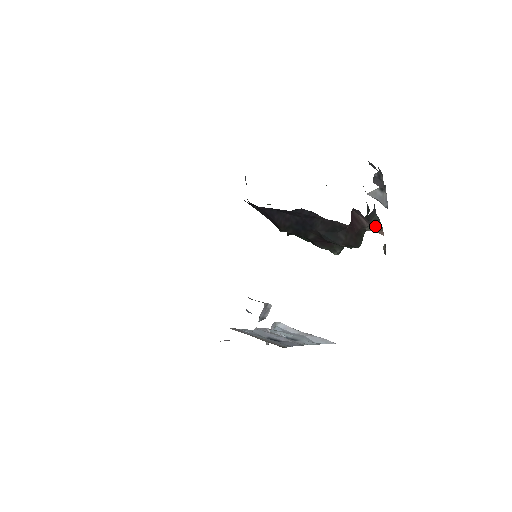
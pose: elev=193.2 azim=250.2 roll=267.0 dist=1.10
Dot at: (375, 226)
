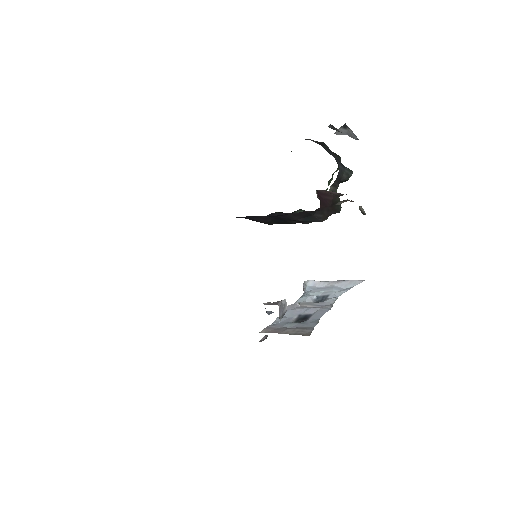
Dot at: (342, 201)
